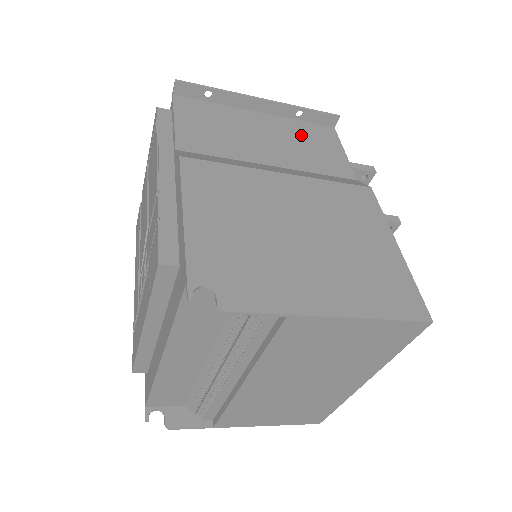
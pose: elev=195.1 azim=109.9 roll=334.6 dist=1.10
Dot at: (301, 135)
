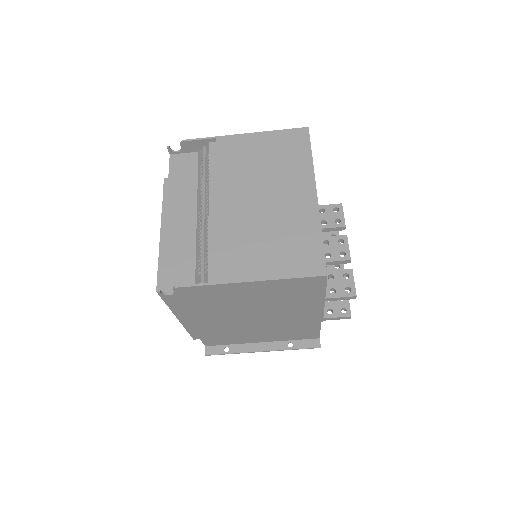
Dot at: occluded
